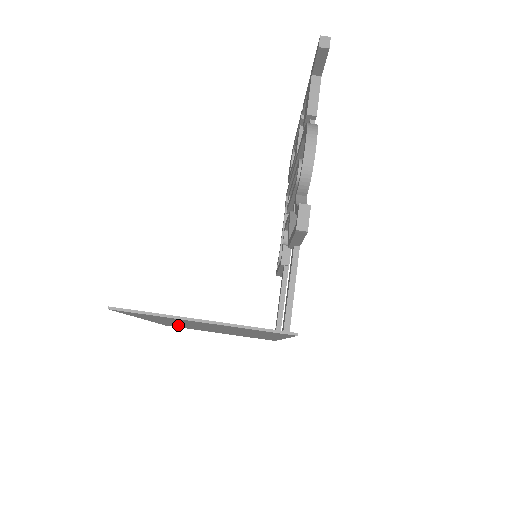
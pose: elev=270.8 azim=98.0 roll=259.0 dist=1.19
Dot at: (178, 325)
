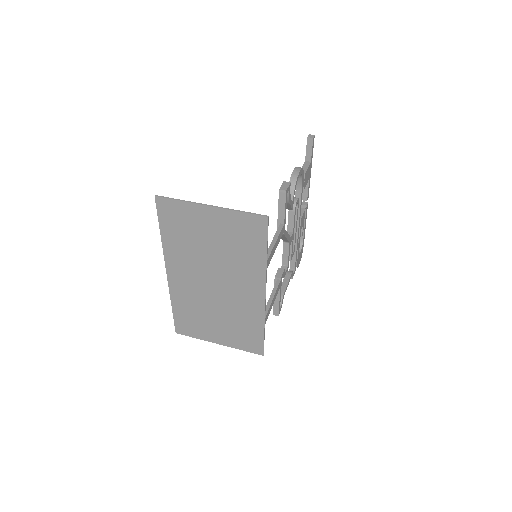
Dot at: (188, 298)
